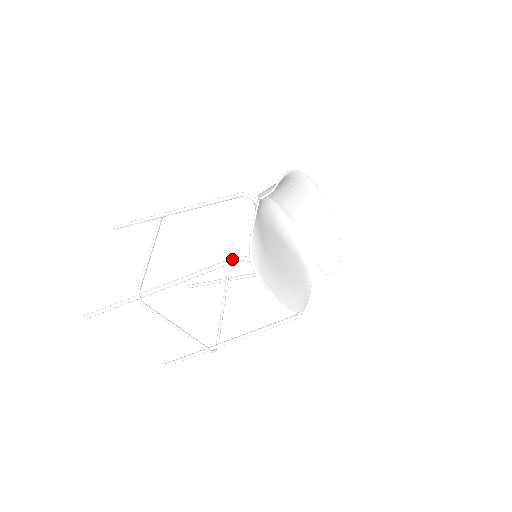
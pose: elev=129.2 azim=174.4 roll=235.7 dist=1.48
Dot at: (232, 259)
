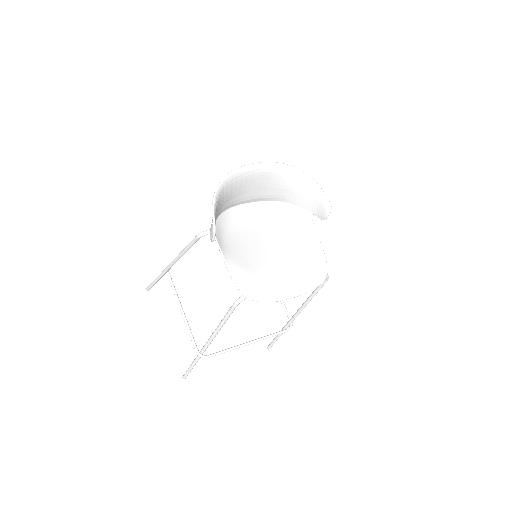
Dot at: (233, 307)
